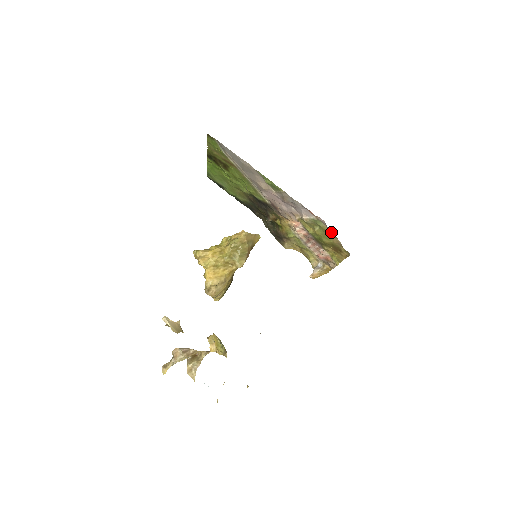
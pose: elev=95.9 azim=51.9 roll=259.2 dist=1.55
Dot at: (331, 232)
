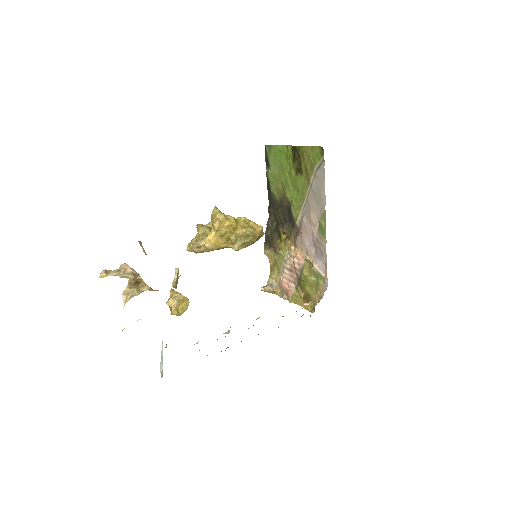
Dot at: (320, 291)
